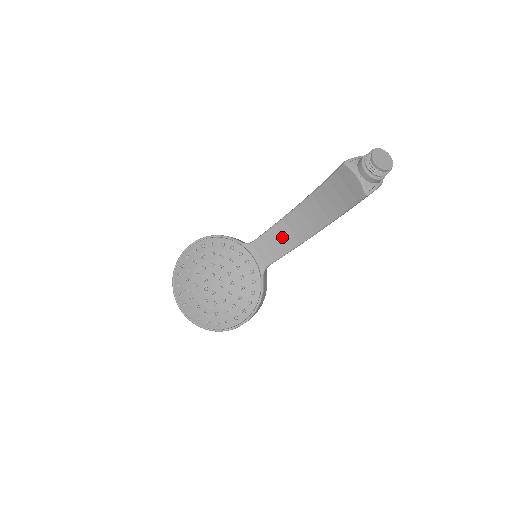
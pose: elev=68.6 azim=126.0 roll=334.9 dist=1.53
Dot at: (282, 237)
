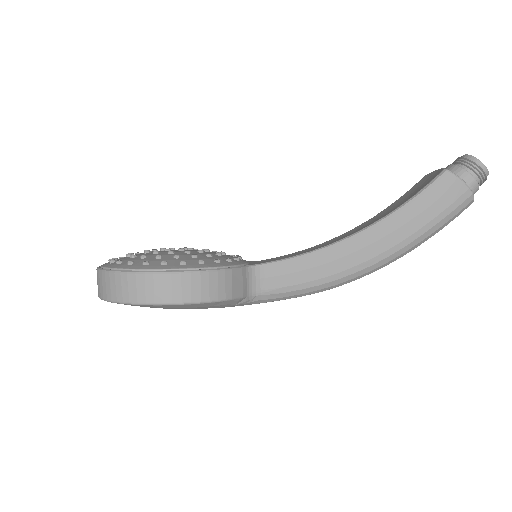
Dot at: (306, 251)
